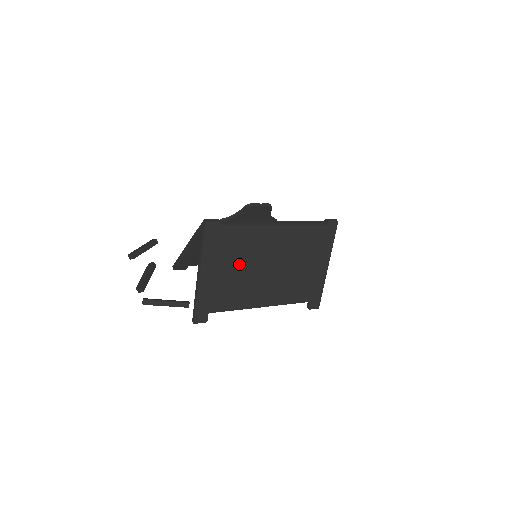
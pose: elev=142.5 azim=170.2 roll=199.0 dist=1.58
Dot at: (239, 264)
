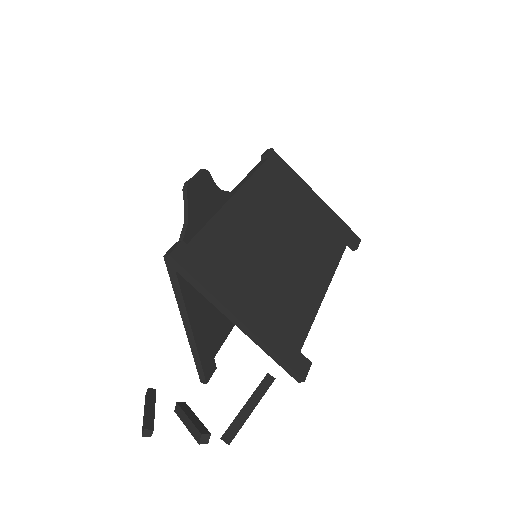
Dot at: (255, 267)
